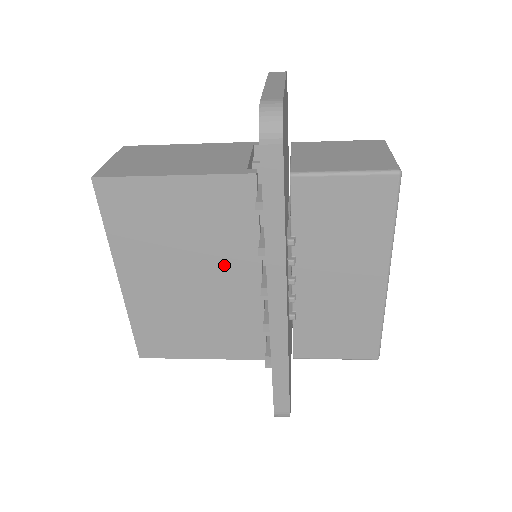
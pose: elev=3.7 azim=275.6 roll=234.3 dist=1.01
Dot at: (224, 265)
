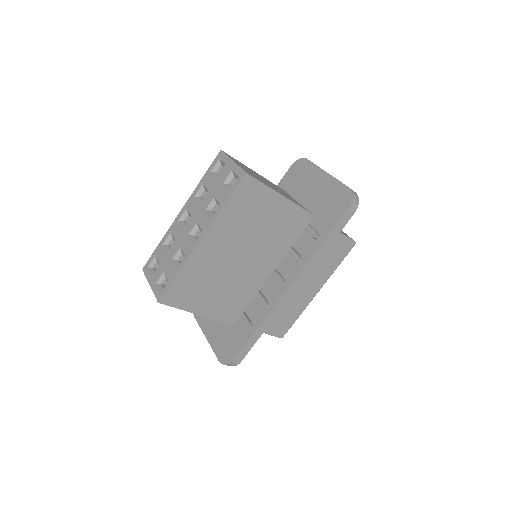
Dot at: (263, 256)
